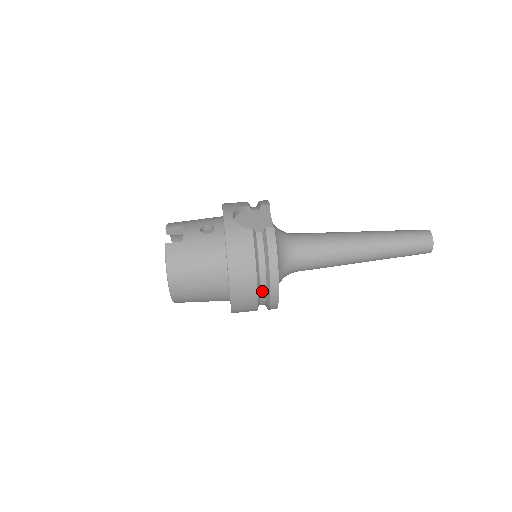
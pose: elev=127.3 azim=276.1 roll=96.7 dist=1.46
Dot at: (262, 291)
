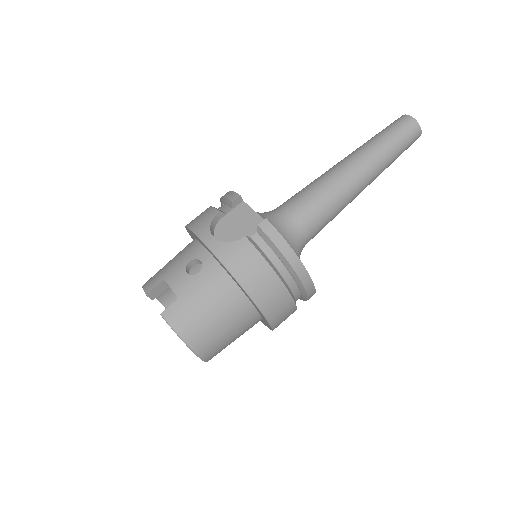
Dot at: (294, 291)
